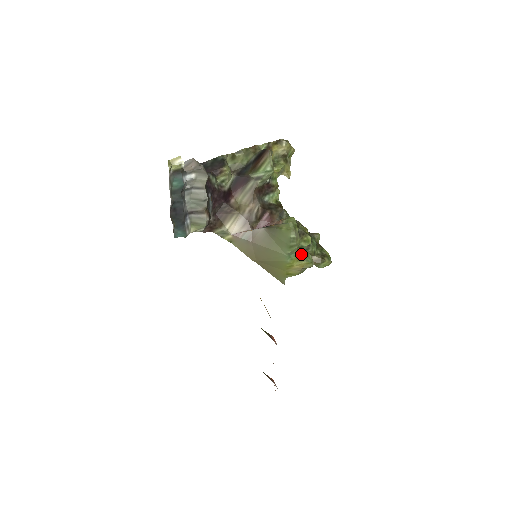
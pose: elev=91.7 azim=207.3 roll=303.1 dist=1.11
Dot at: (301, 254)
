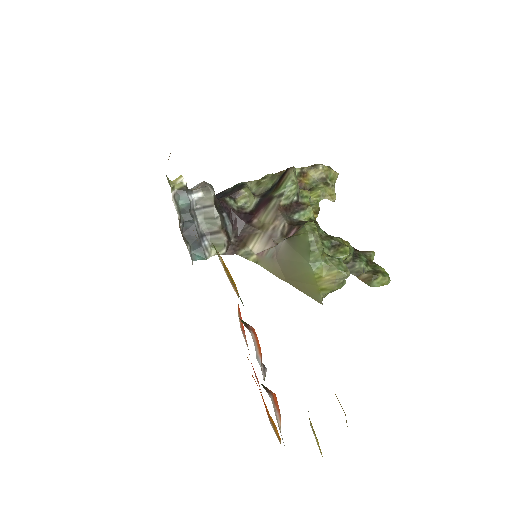
Dot at: (330, 262)
